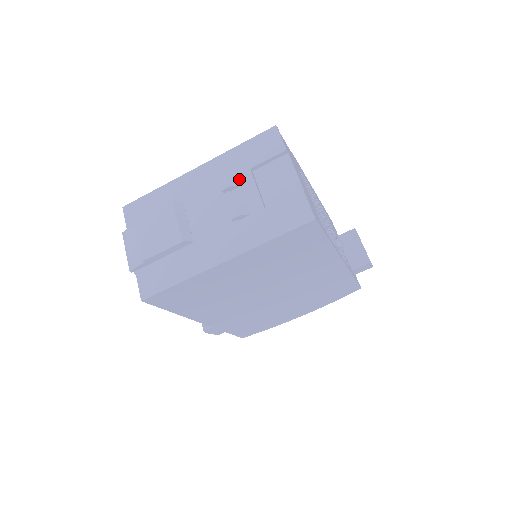
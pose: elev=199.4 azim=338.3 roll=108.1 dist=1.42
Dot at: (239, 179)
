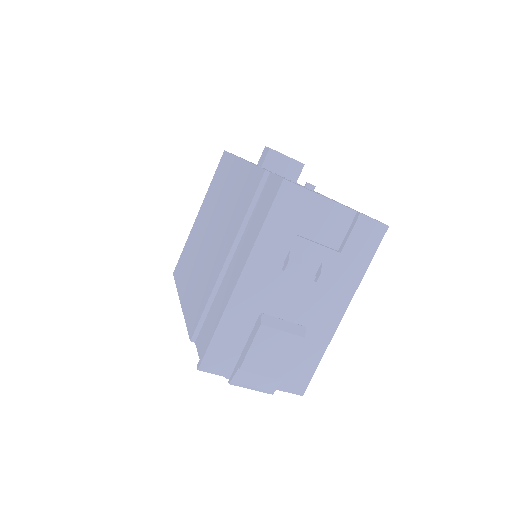
Dot at: (295, 252)
